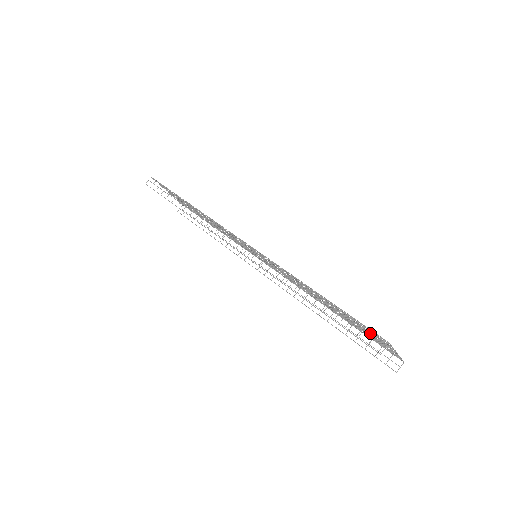
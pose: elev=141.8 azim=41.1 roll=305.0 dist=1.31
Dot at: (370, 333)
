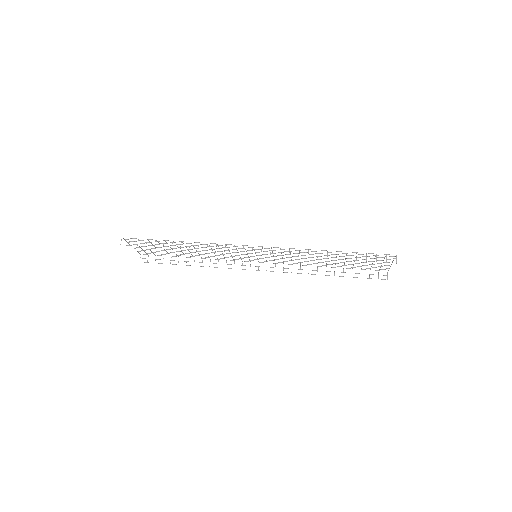
Dot at: occluded
